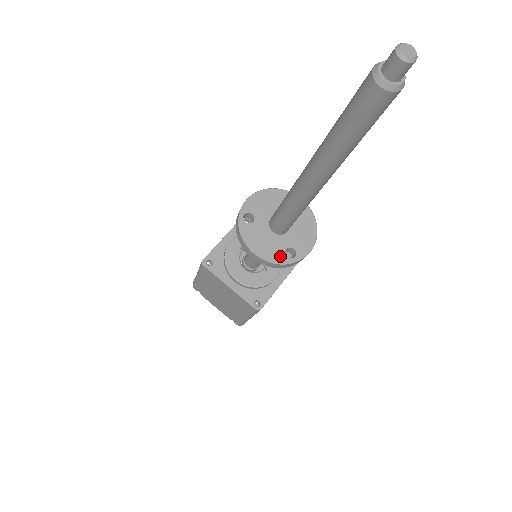
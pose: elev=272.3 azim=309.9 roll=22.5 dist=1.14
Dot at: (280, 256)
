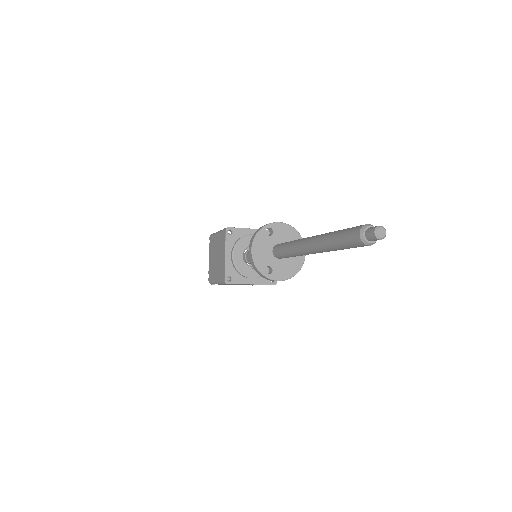
Dot at: (262, 265)
